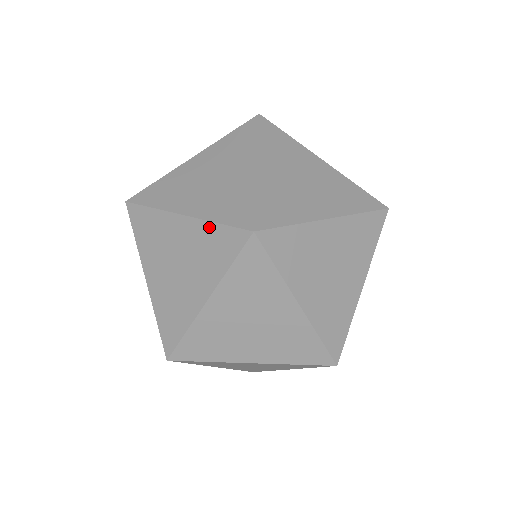
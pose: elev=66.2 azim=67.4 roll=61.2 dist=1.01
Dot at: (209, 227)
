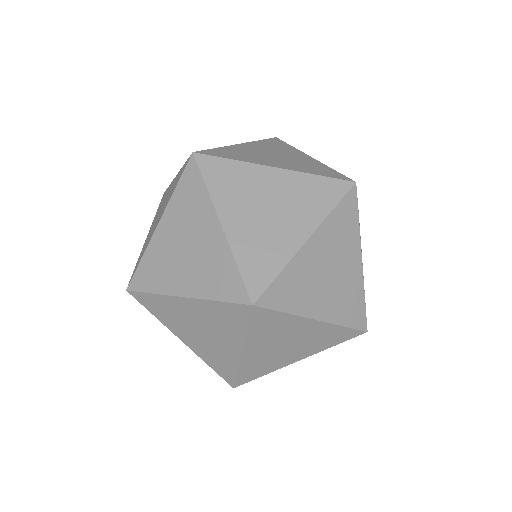
Dot at: (230, 259)
